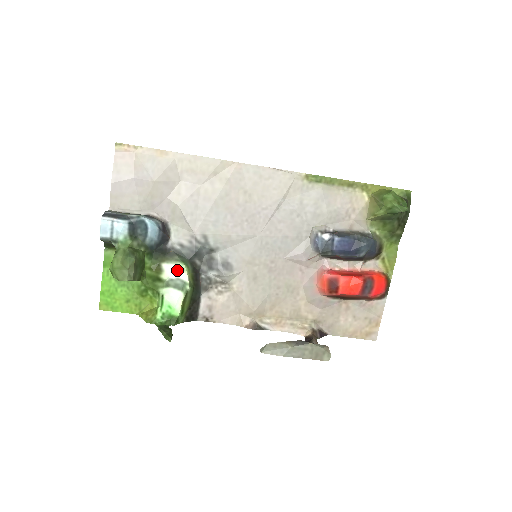
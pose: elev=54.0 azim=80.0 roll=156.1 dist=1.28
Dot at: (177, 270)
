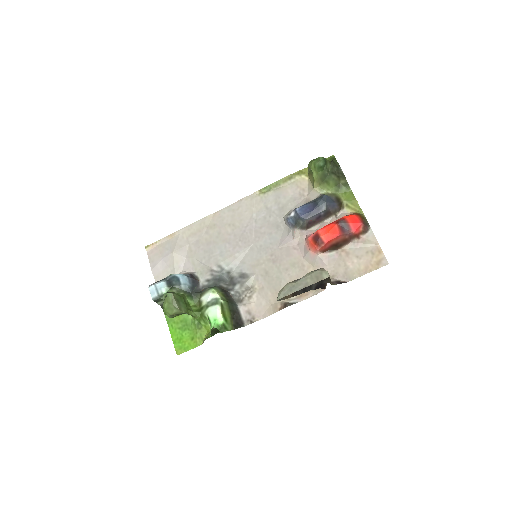
Dot at: (210, 295)
